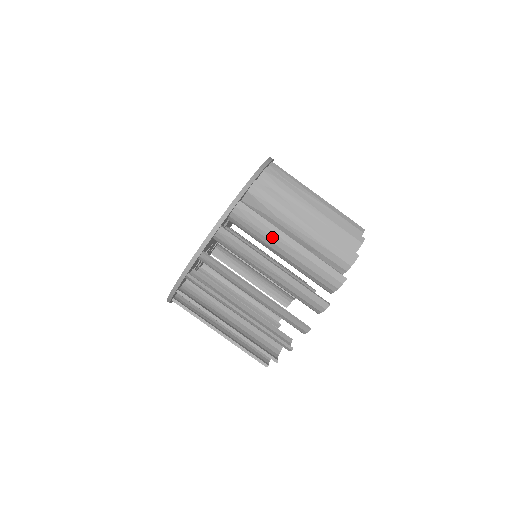
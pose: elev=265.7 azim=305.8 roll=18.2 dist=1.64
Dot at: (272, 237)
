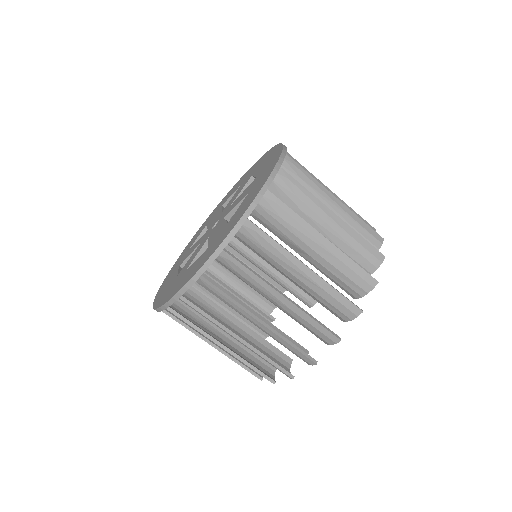
Dot at: (301, 233)
